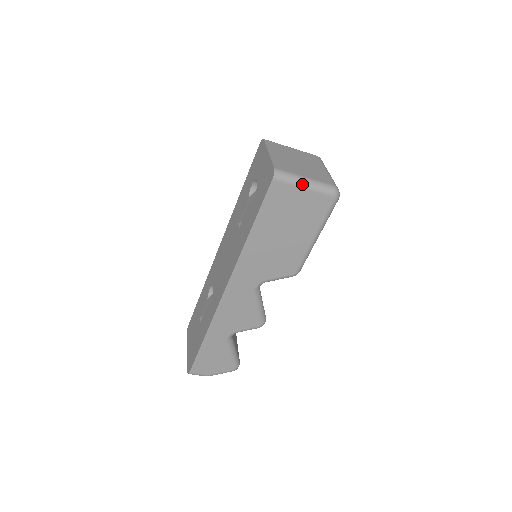
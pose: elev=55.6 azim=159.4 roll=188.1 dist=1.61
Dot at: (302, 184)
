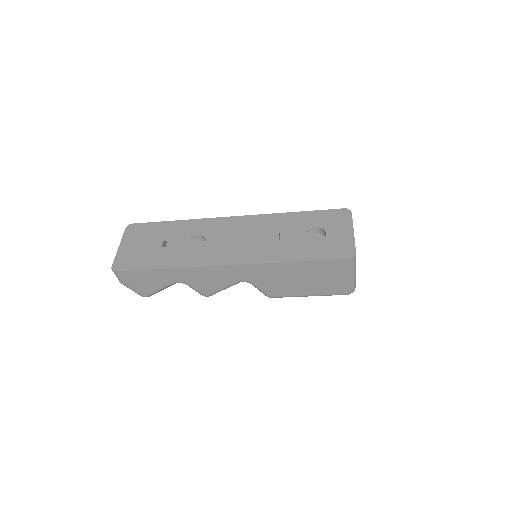
Dot at: (352, 274)
